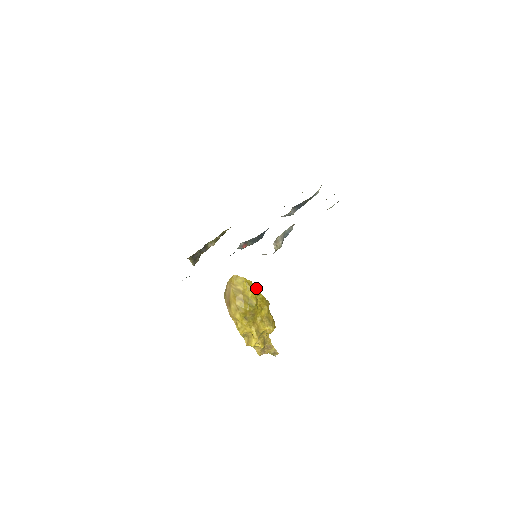
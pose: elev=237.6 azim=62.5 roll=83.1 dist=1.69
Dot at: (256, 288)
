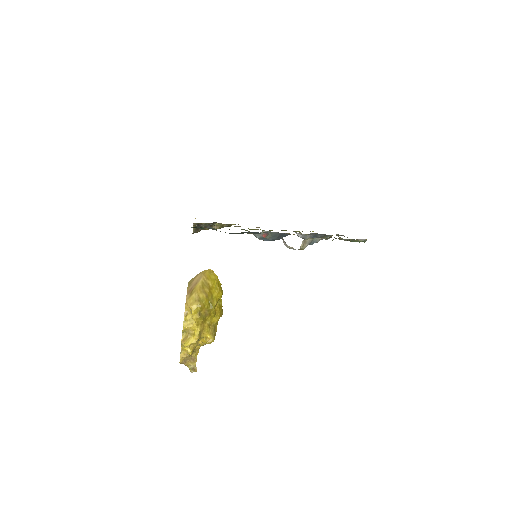
Dot at: (222, 292)
